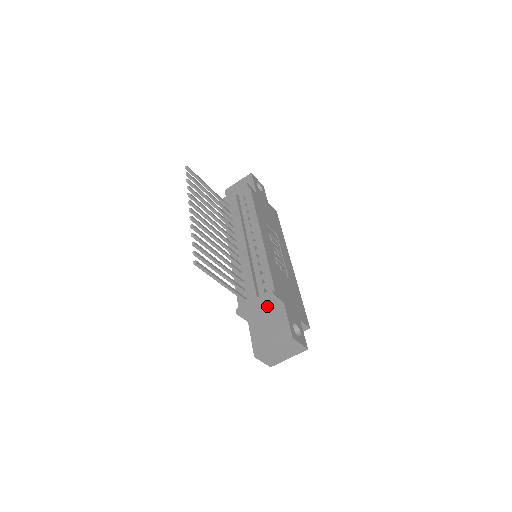
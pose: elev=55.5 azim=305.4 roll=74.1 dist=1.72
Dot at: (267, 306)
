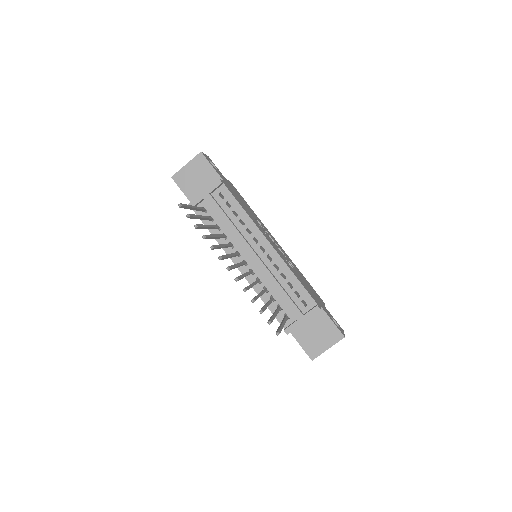
Dot at: occluded
